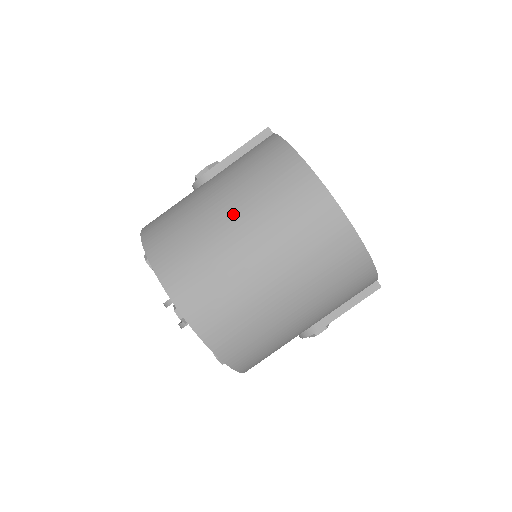
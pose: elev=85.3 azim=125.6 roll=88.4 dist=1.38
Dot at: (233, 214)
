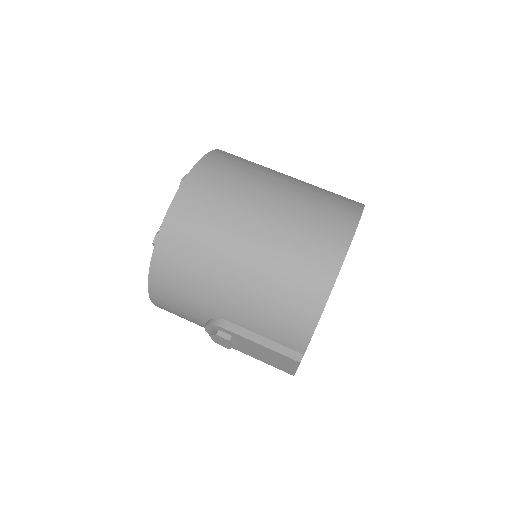
Dot at: (288, 182)
